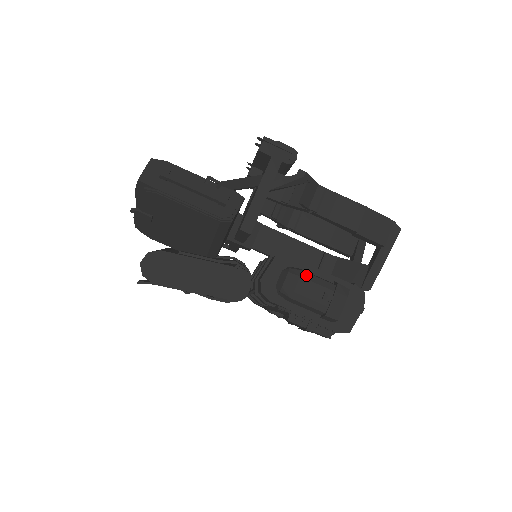
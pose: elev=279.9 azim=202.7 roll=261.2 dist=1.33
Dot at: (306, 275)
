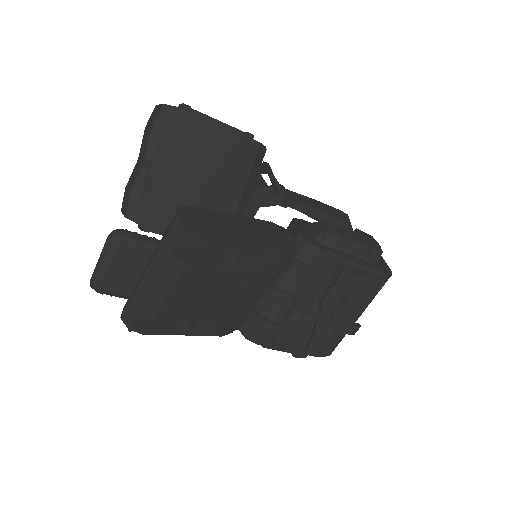
Dot at: occluded
